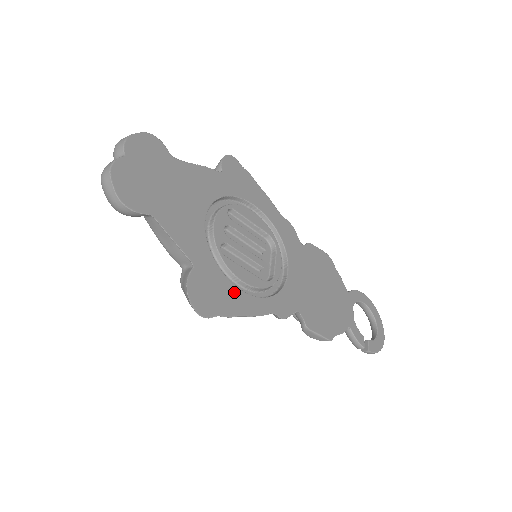
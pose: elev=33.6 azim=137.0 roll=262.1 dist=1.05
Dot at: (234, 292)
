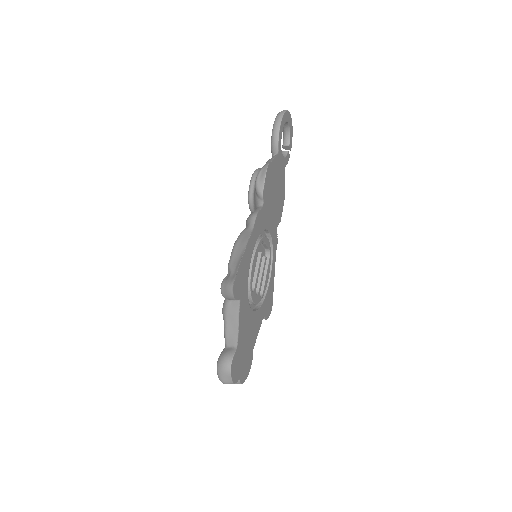
Dot at: (270, 286)
